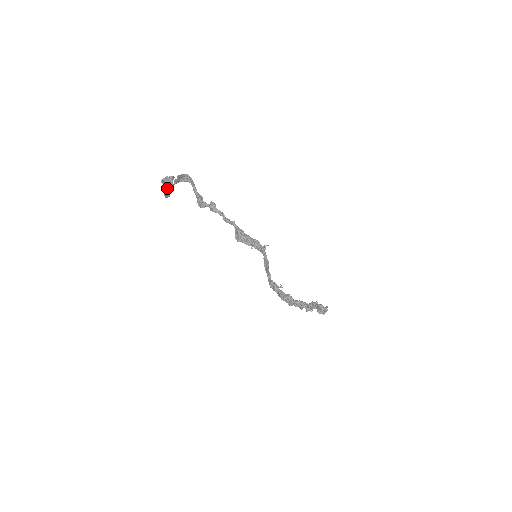
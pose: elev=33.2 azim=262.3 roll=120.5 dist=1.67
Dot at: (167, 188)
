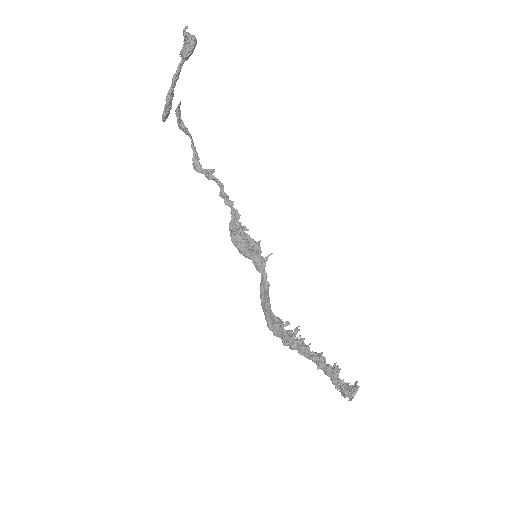
Dot at: (186, 47)
